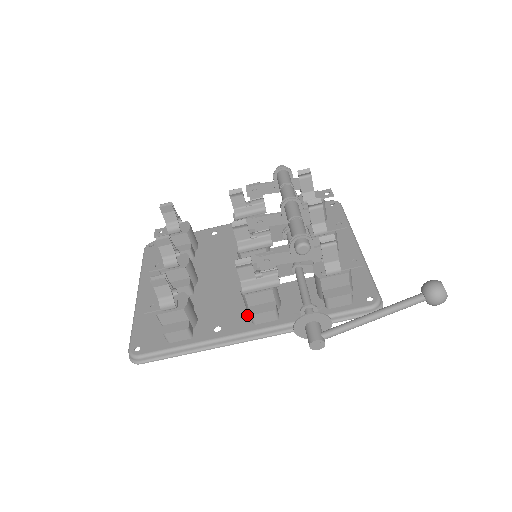
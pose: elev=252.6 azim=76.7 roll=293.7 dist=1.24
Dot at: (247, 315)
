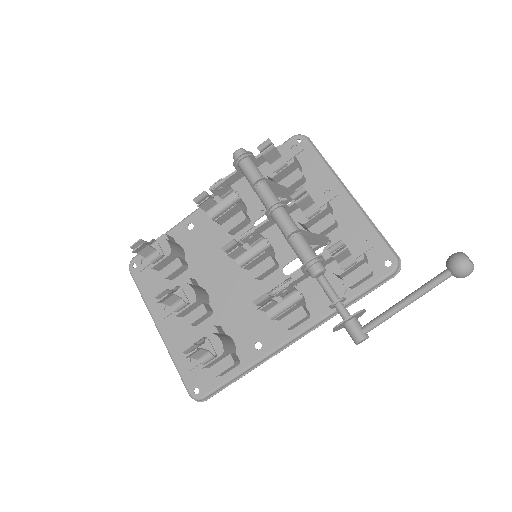
Dot at: (278, 321)
